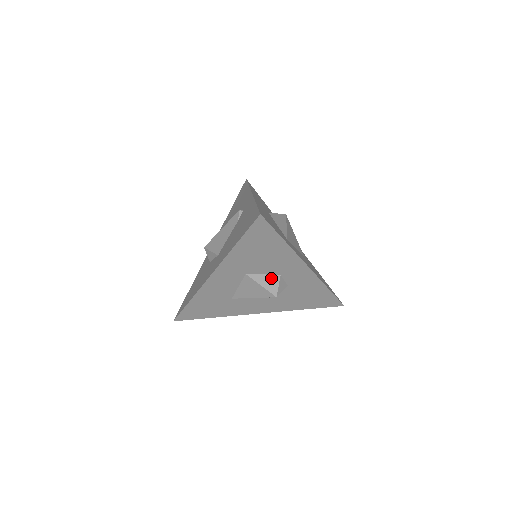
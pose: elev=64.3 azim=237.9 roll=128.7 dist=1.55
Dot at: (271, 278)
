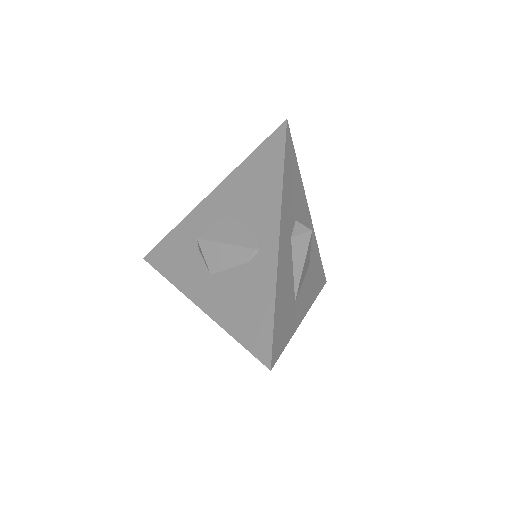
Dot at: occluded
